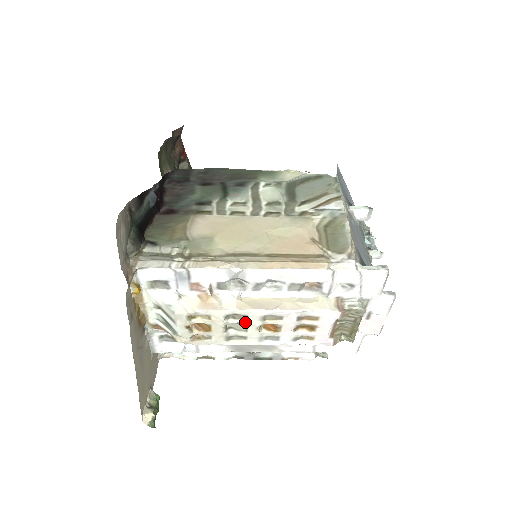
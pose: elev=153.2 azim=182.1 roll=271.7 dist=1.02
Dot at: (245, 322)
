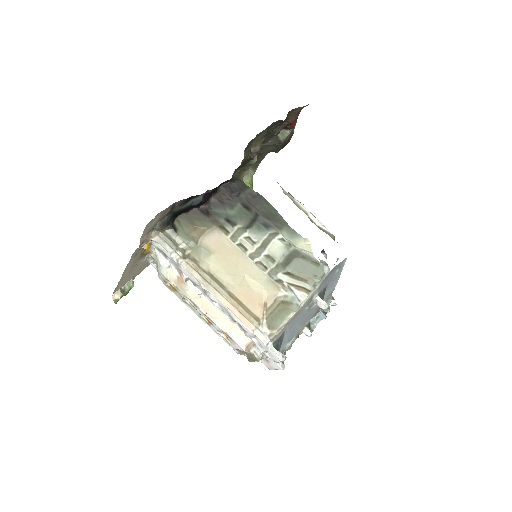
Dot at: (195, 307)
